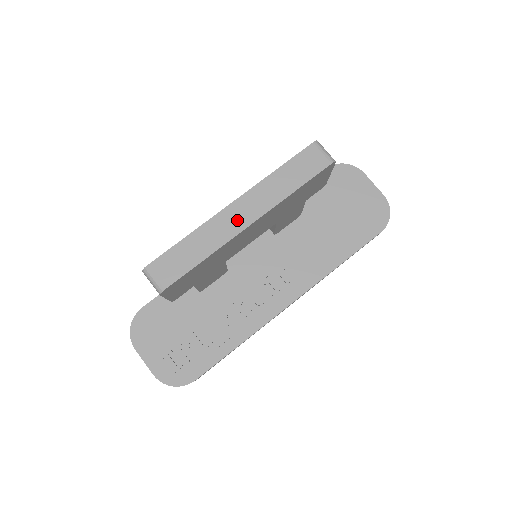
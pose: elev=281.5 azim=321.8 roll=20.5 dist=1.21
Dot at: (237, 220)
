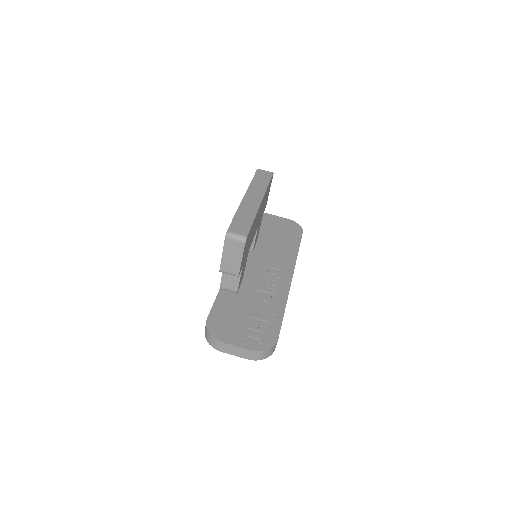
Dot at: (253, 201)
